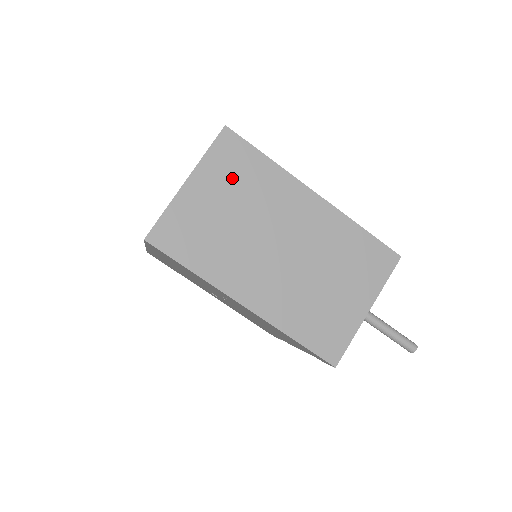
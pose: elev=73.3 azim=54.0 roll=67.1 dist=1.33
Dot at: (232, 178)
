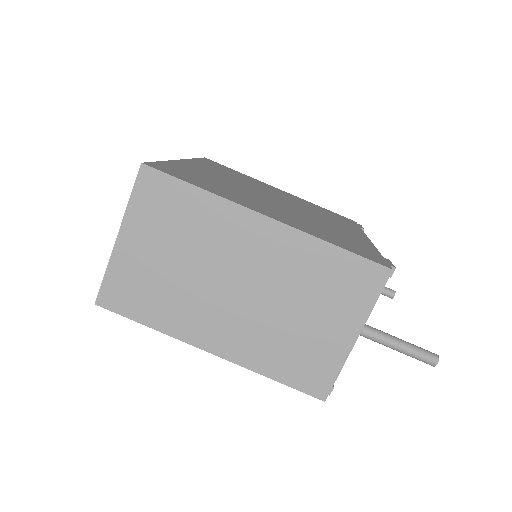
Dot at: (164, 222)
